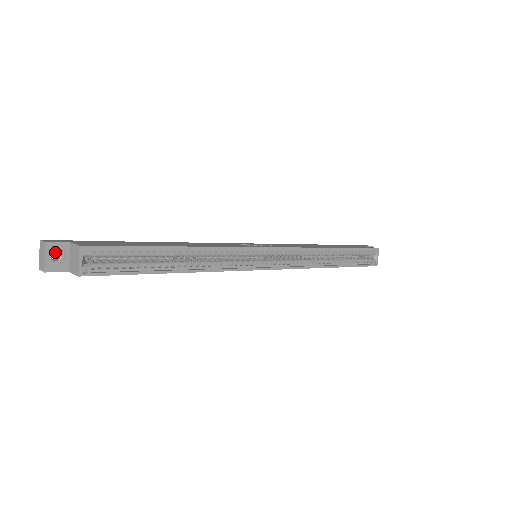
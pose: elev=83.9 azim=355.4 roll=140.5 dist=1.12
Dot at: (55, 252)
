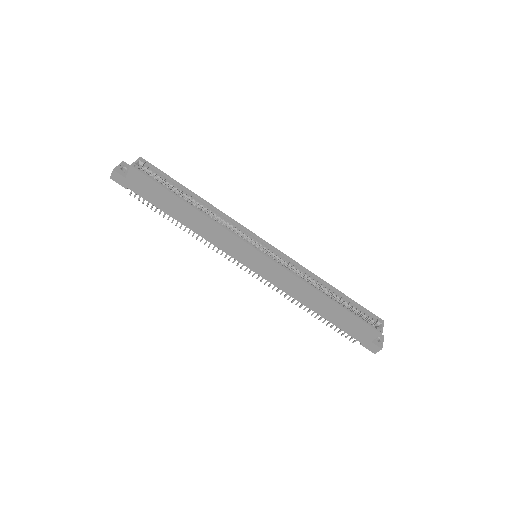
Dot at: (125, 167)
